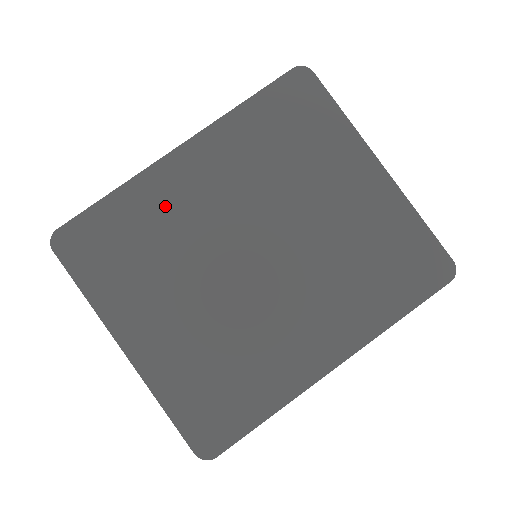
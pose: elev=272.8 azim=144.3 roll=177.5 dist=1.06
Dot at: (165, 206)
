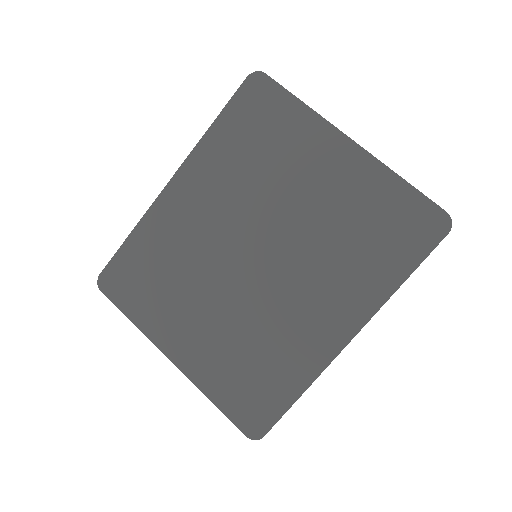
Dot at: (172, 233)
